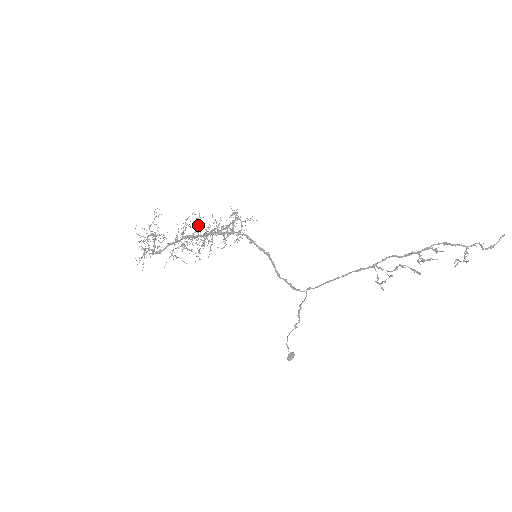
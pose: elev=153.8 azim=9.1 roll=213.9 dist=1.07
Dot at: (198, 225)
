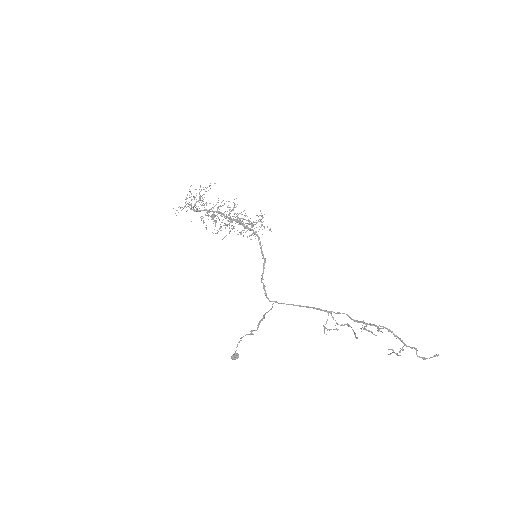
Dot at: (232, 209)
